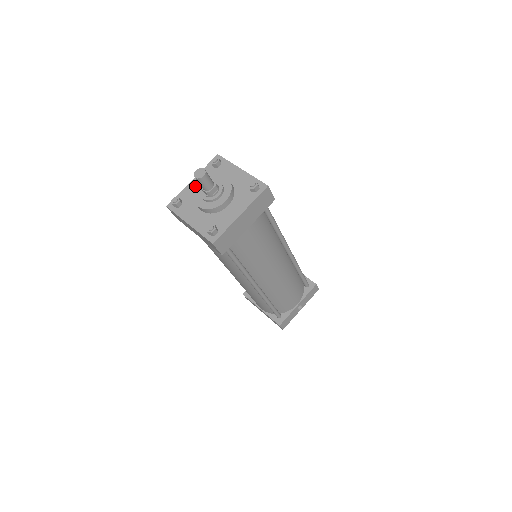
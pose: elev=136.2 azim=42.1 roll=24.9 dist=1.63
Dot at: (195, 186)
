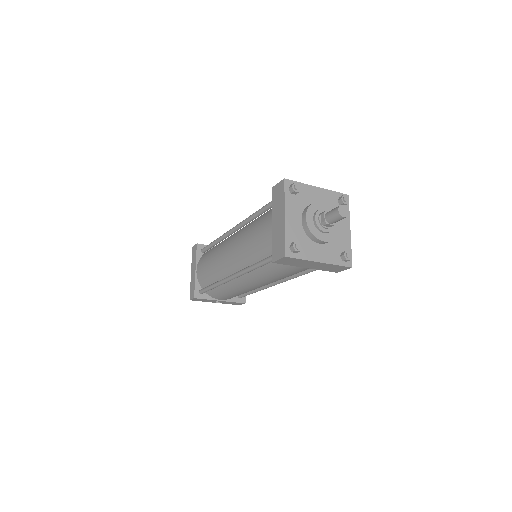
Dot at: (315, 195)
